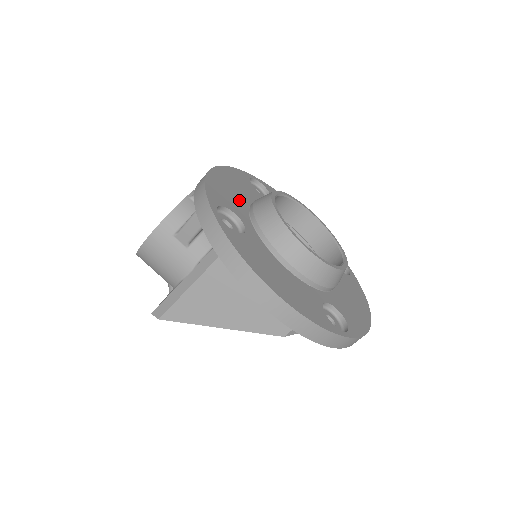
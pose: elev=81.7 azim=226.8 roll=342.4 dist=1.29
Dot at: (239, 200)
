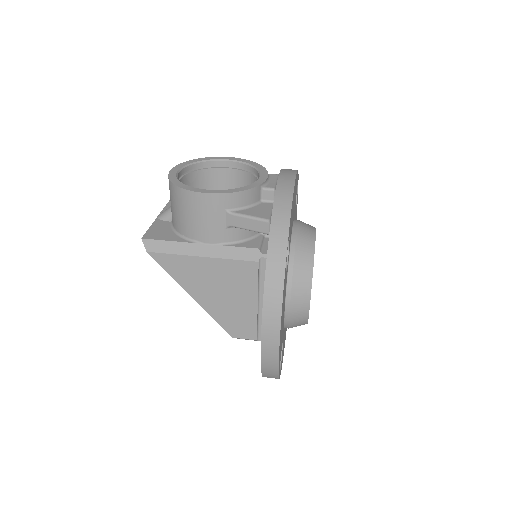
Dot at: (292, 222)
